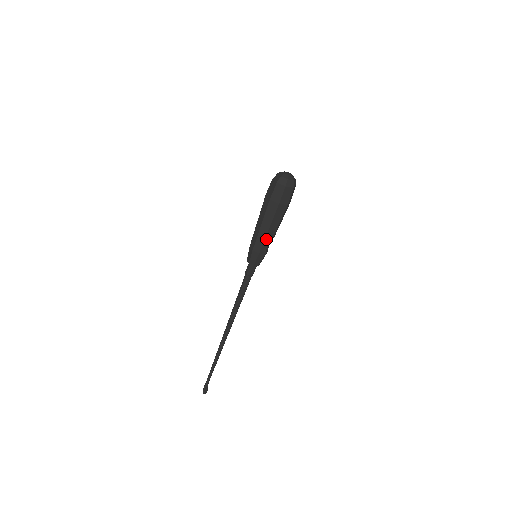
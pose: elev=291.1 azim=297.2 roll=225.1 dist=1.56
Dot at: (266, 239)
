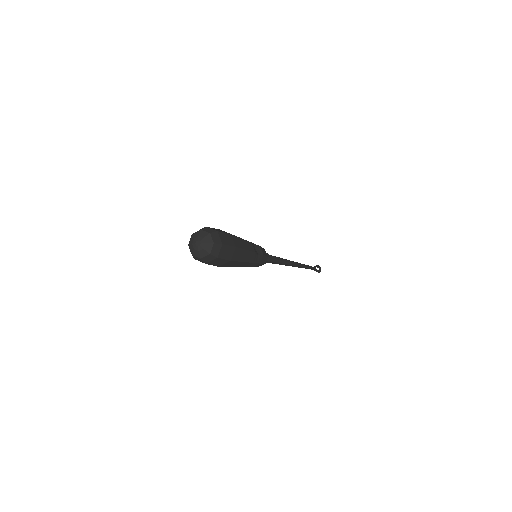
Dot at: (252, 261)
